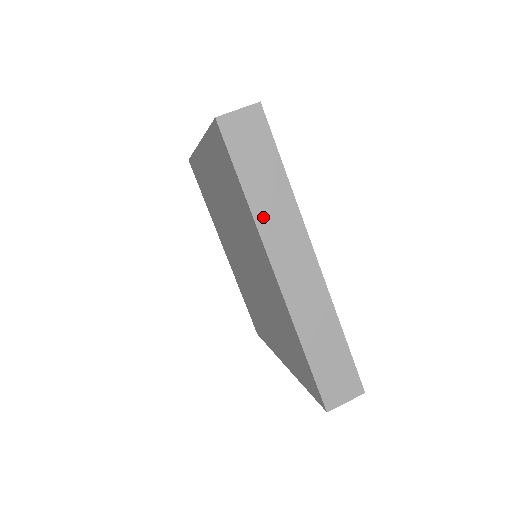
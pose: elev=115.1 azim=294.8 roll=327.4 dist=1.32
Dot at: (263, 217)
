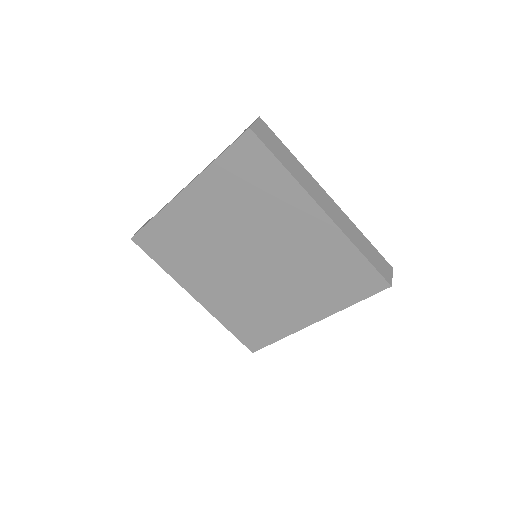
Dot at: (301, 180)
